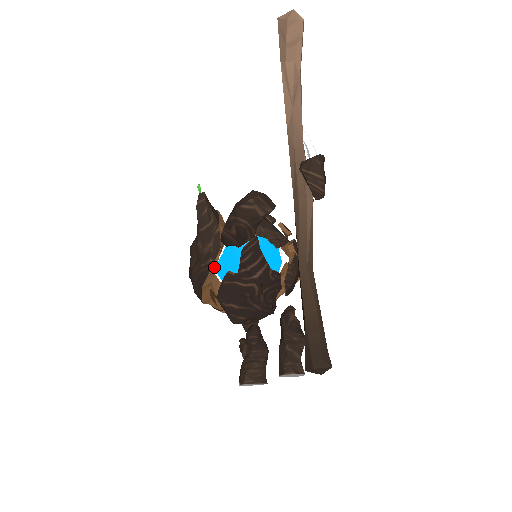
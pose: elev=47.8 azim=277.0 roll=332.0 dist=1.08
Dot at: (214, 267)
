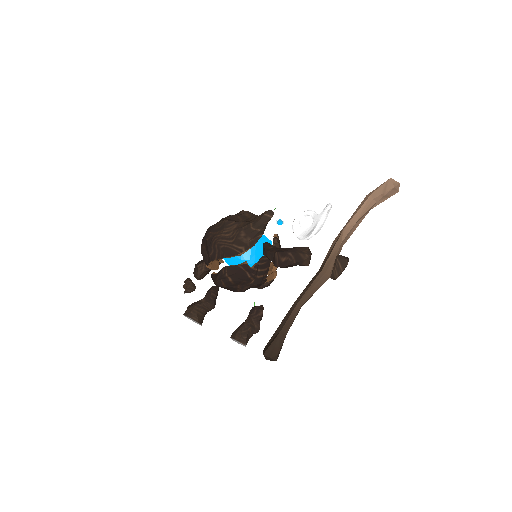
Dot at: (242, 253)
